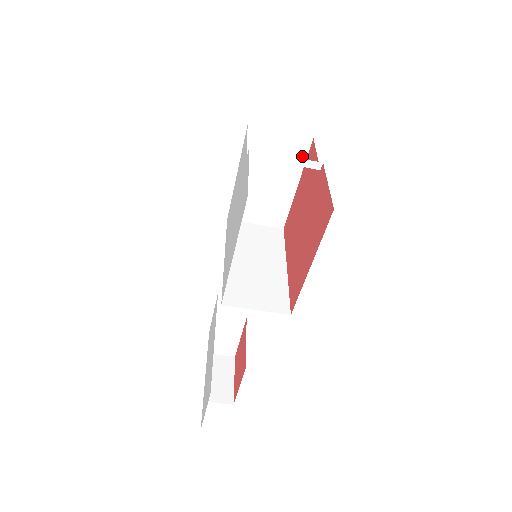
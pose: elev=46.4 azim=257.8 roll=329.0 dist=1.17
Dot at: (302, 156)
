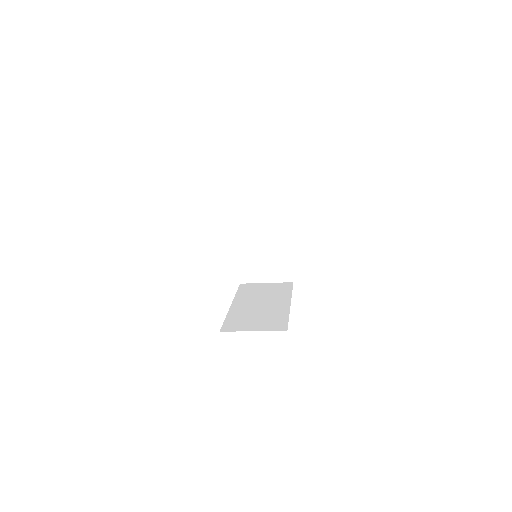
Dot at: occluded
